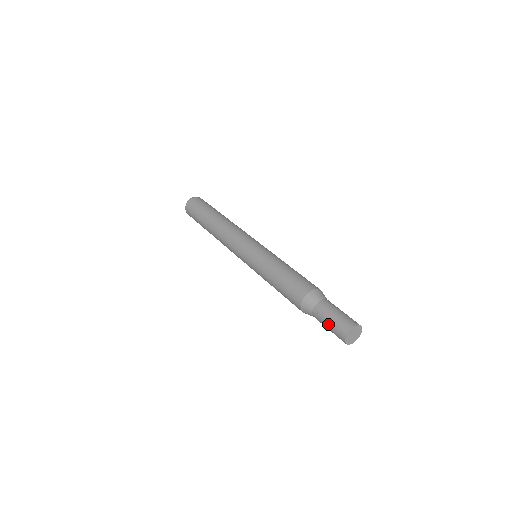
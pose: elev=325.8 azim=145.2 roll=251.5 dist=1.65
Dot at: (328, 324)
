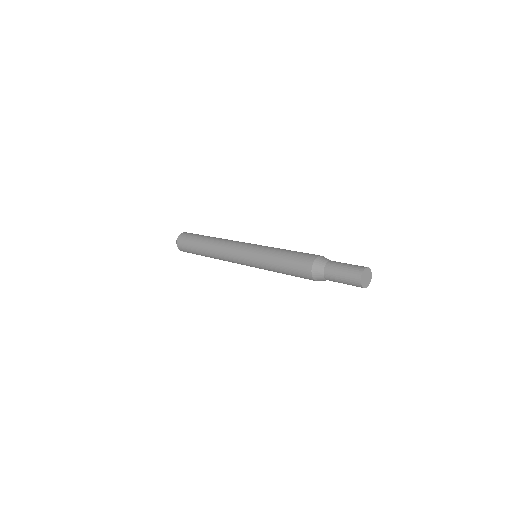
Dot at: (341, 277)
